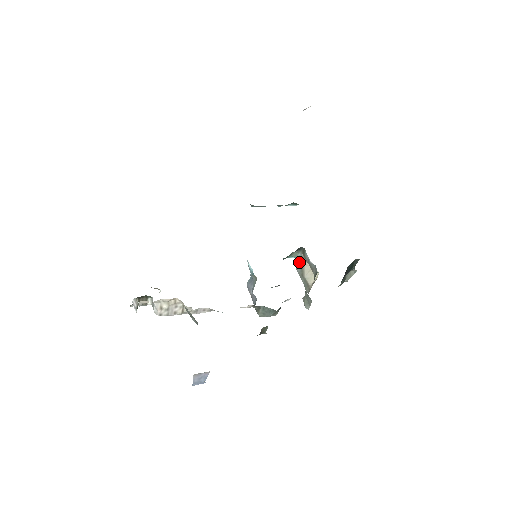
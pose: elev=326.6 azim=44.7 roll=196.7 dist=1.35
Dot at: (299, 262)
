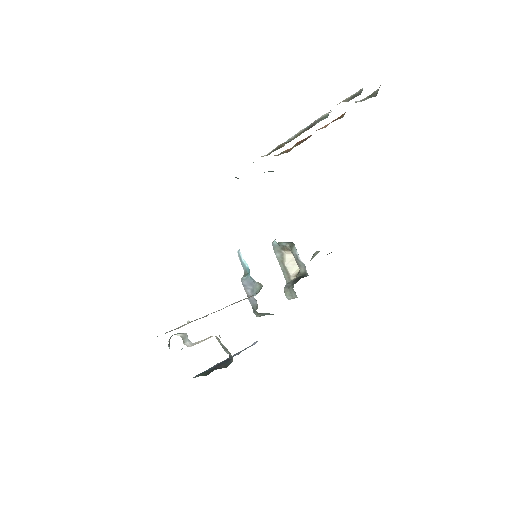
Dot at: (280, 248)
